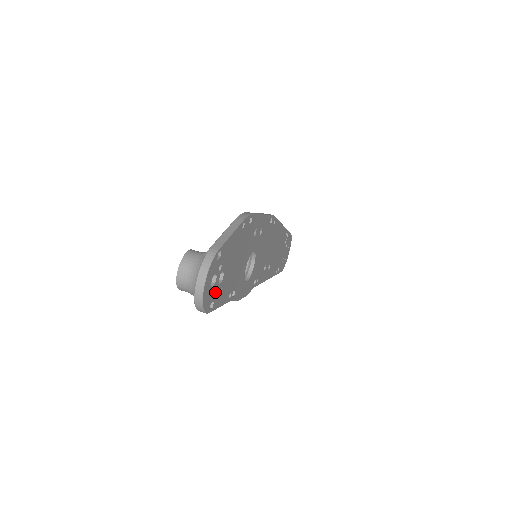
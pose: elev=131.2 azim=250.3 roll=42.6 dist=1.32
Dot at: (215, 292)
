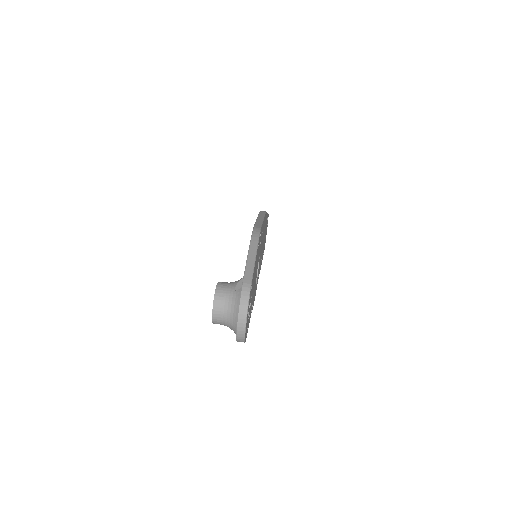
Dot at: (248, 319)
